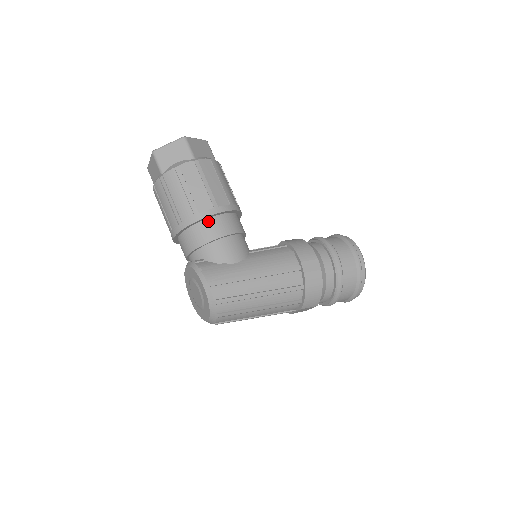
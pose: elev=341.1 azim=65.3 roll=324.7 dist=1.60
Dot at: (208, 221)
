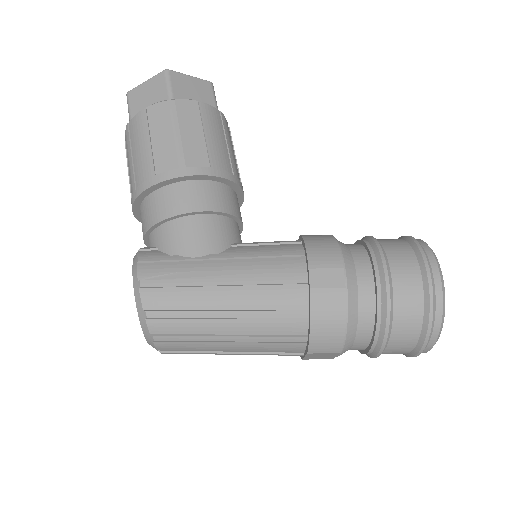
Dot at: (168, 188)
